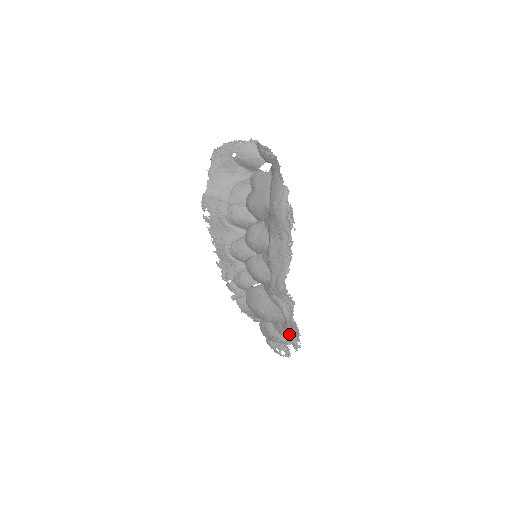
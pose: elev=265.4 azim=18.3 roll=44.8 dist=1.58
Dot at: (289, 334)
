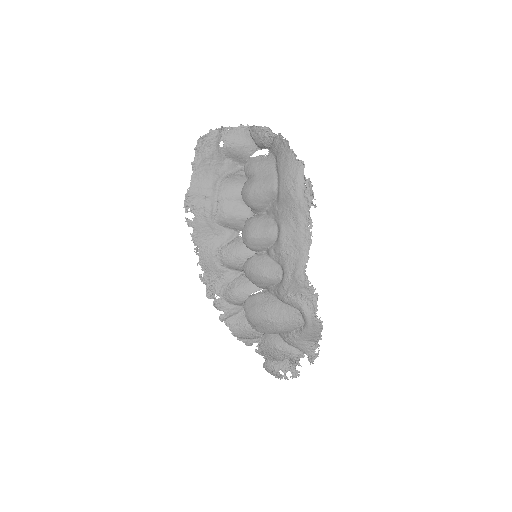
Dot at: (306, 341)
